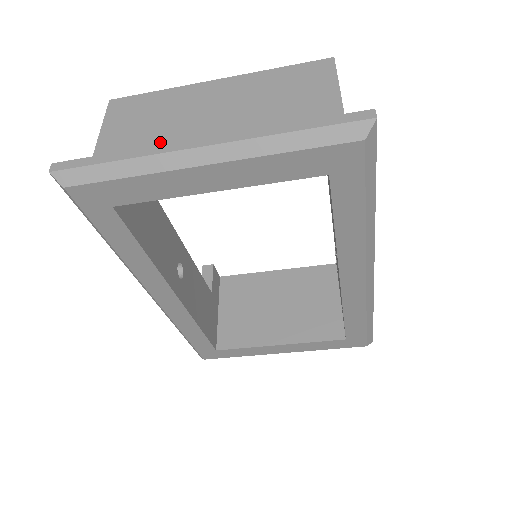
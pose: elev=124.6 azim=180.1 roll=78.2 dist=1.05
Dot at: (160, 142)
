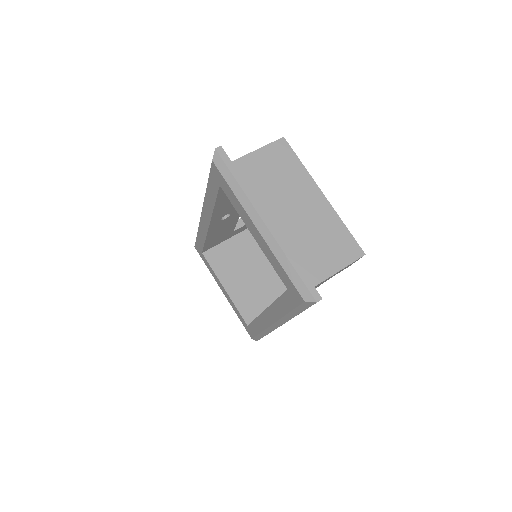
Dot at: (266, 190)
